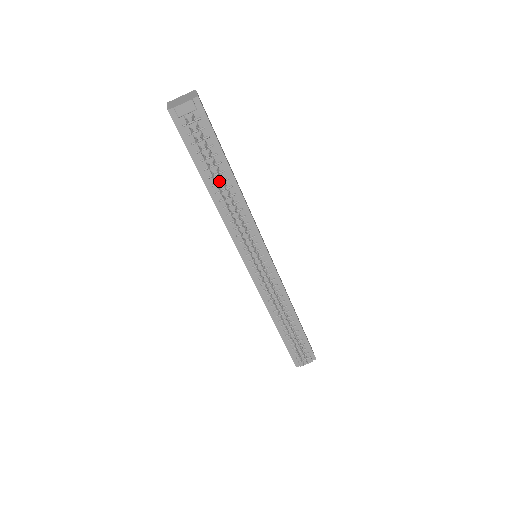
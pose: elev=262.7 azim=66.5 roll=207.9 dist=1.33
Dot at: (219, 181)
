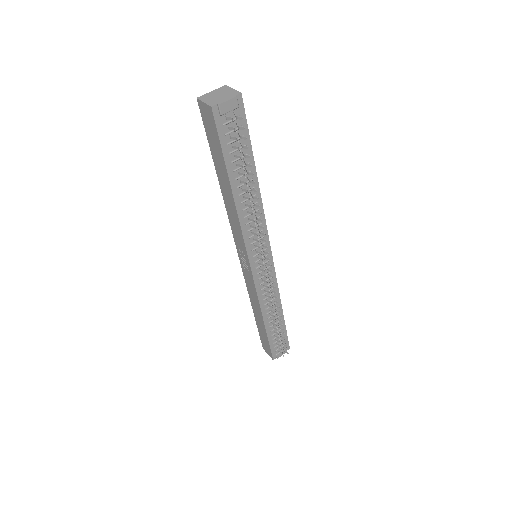
Dot at: (244, 182)
